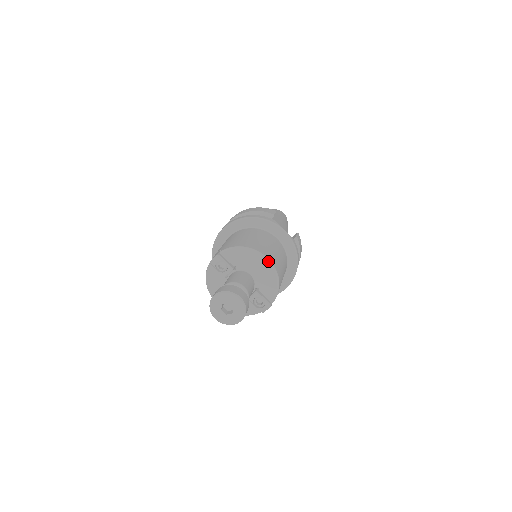
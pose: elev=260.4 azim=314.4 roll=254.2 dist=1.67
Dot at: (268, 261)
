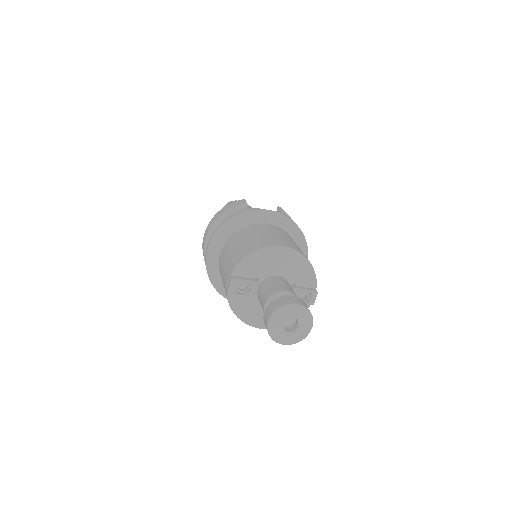
Dot at: (287, 249)
